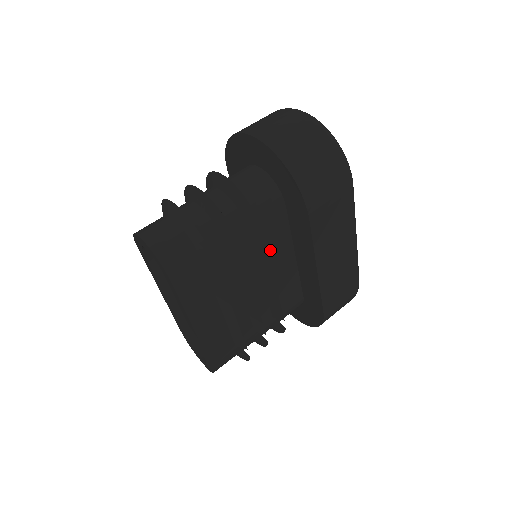
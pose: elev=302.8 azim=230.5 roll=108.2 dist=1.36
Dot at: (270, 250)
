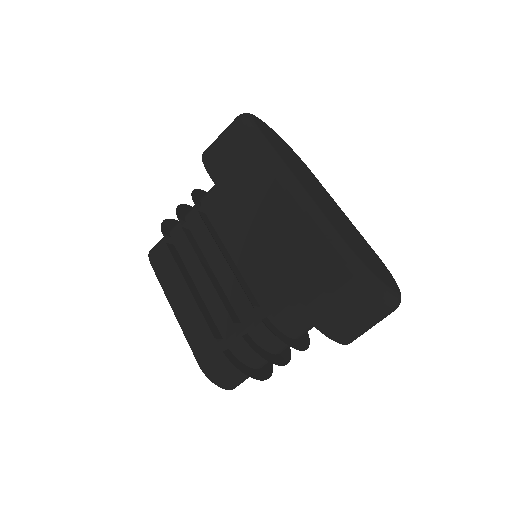
Dot at: occluded
